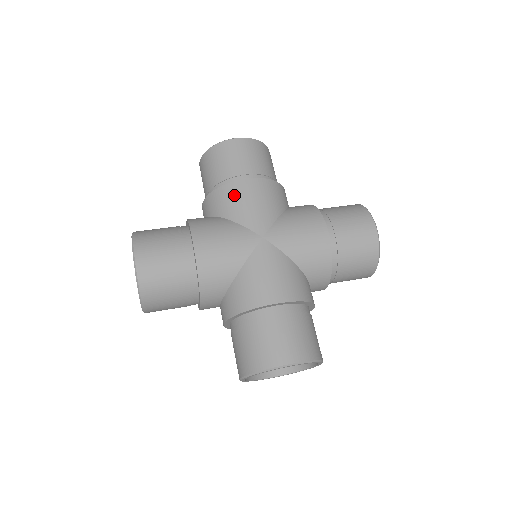
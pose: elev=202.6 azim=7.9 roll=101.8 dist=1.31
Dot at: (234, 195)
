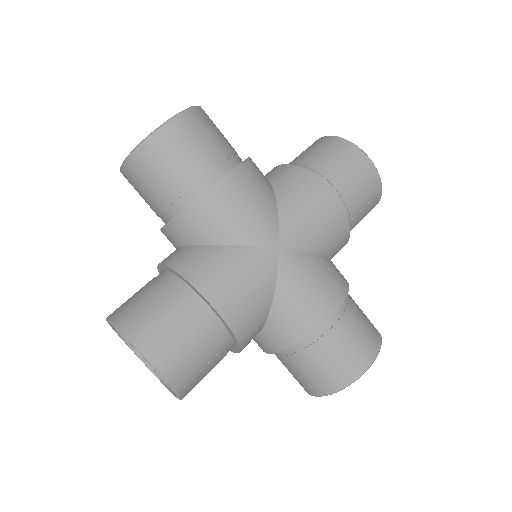
Dot at: (216, 210)
